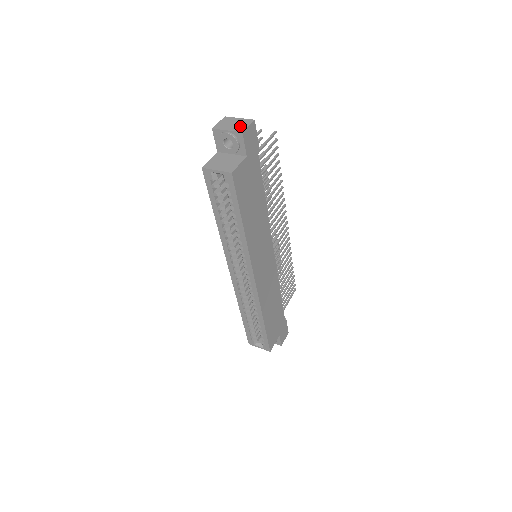
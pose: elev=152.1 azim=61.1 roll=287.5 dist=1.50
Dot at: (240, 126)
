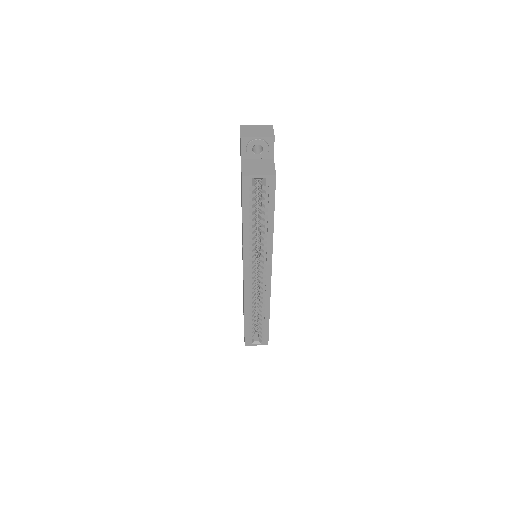
Dot at: (266, 131)
